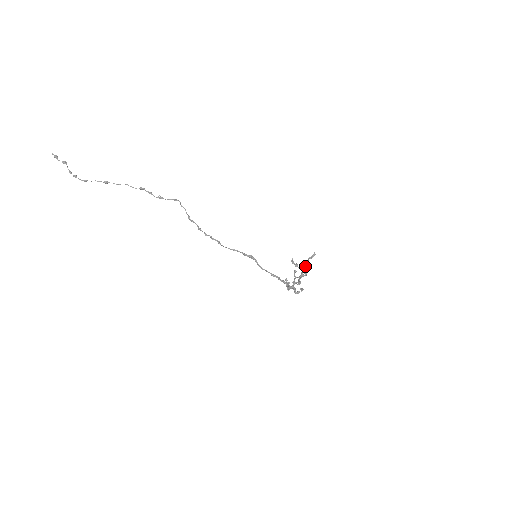
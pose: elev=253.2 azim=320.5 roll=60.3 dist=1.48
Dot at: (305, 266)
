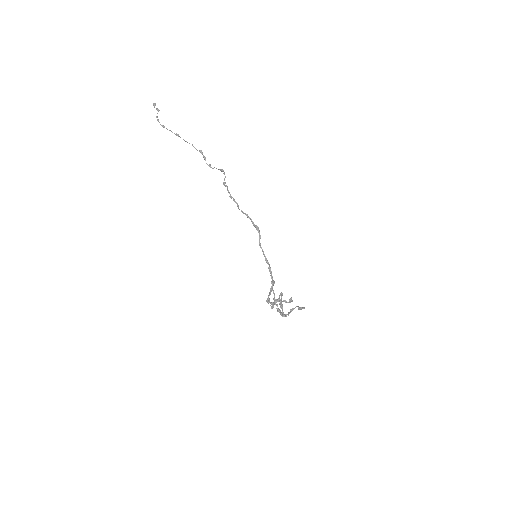
Dot at: occluded
